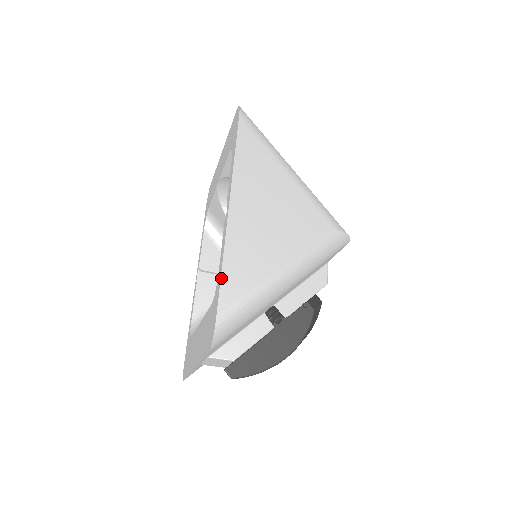
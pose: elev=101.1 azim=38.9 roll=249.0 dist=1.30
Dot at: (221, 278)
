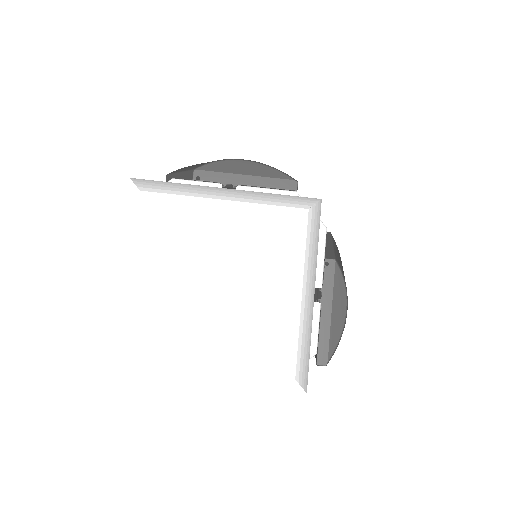
Dot at: (268, 346)
